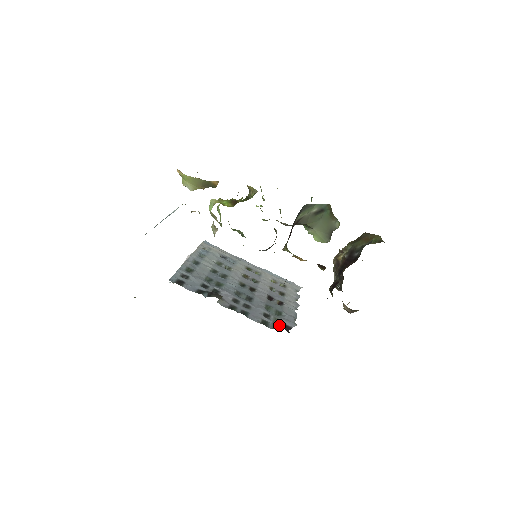
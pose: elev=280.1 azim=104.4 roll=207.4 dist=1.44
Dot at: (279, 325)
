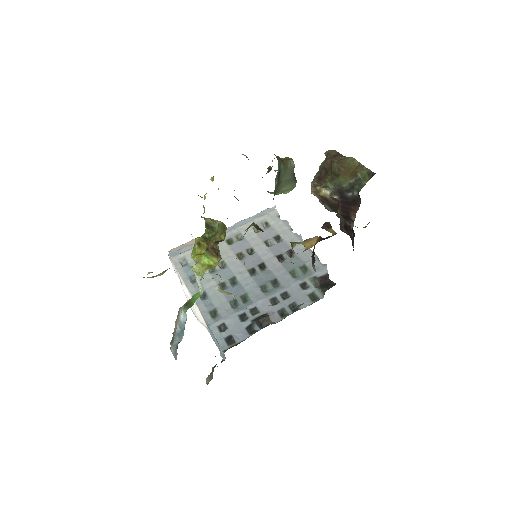
Dot at: (319, 283)
